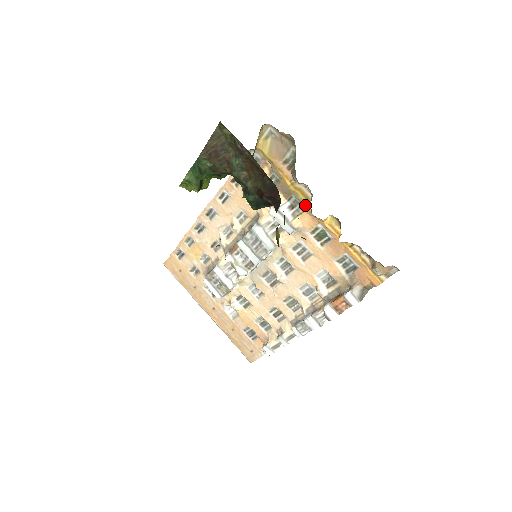
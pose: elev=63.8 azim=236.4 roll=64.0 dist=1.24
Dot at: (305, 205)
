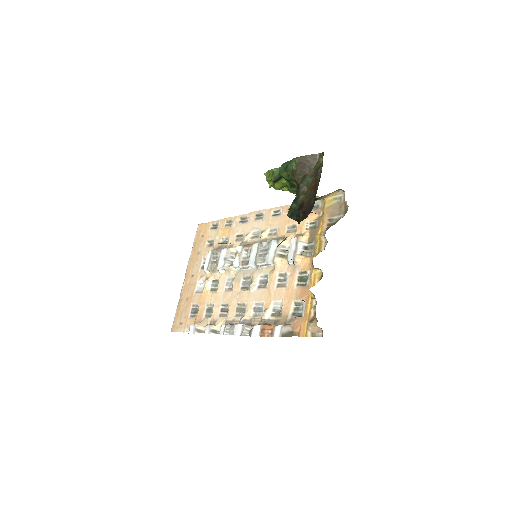
Dot at: (314, 253)
